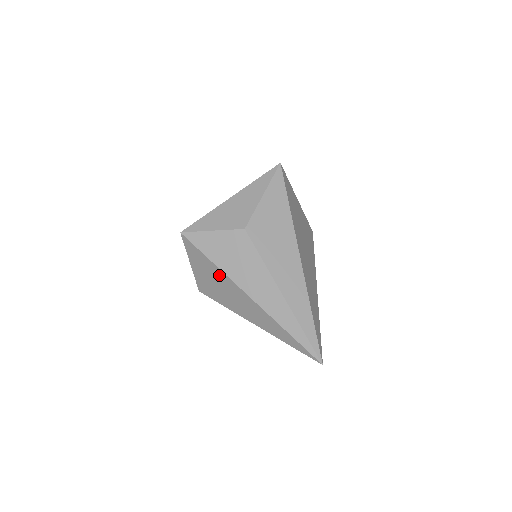
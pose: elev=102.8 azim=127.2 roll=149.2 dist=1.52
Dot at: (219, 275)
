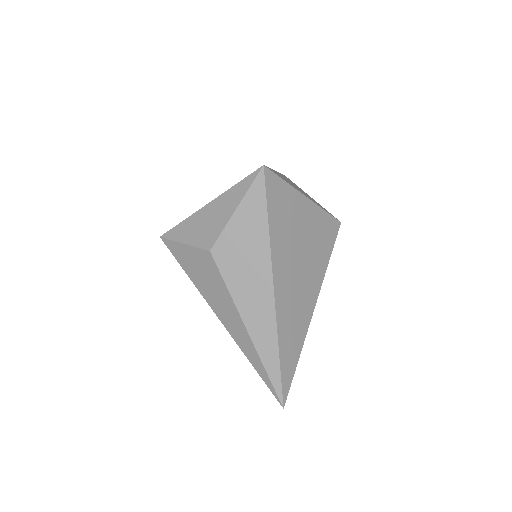
Dot at: occluded
